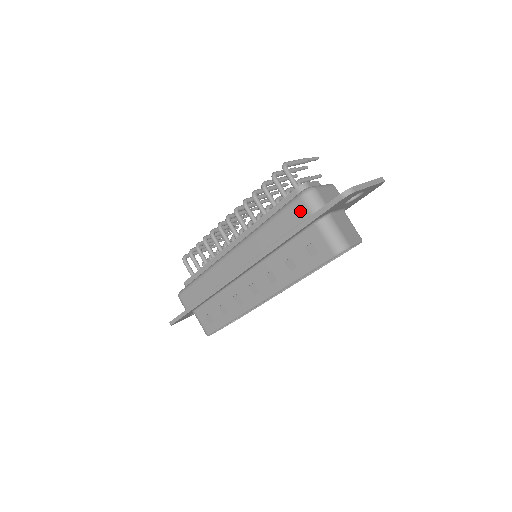
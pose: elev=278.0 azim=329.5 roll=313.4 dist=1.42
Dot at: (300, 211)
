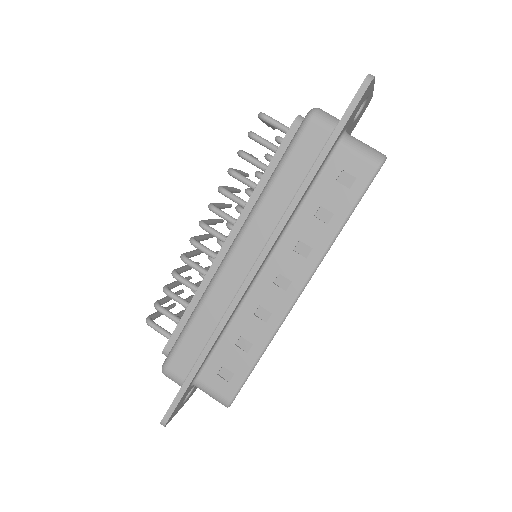
Dot at: (316, 135)
